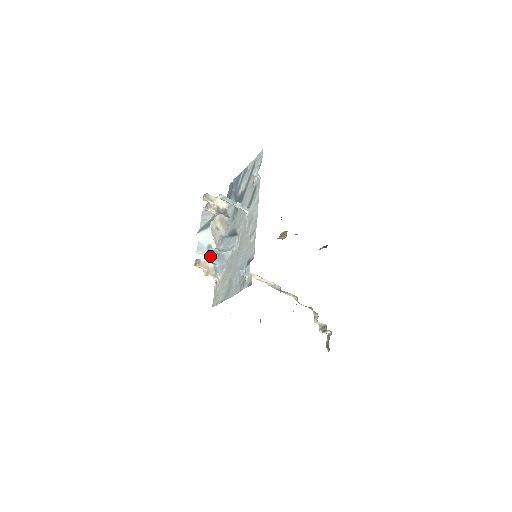
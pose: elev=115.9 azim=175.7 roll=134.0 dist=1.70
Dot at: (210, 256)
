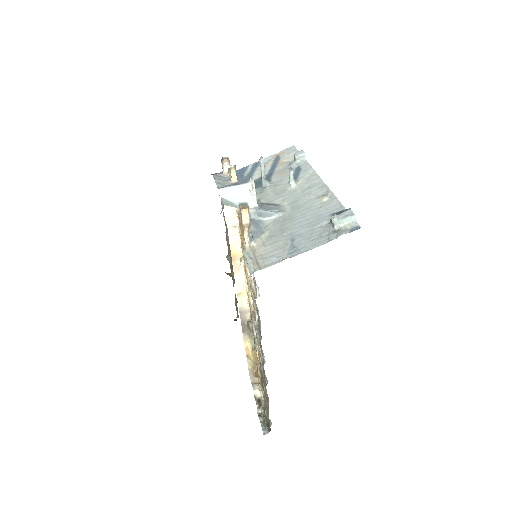
Dot at: occluded
